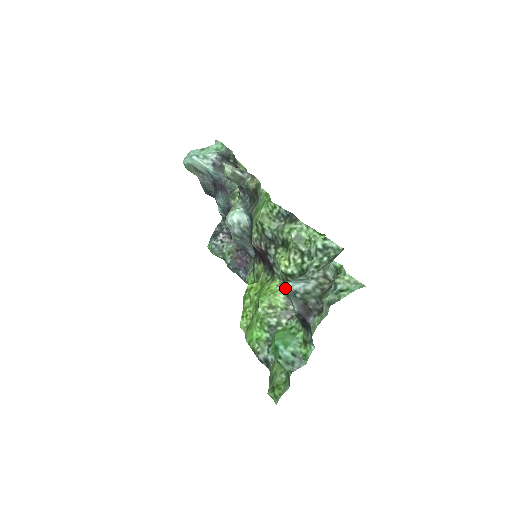
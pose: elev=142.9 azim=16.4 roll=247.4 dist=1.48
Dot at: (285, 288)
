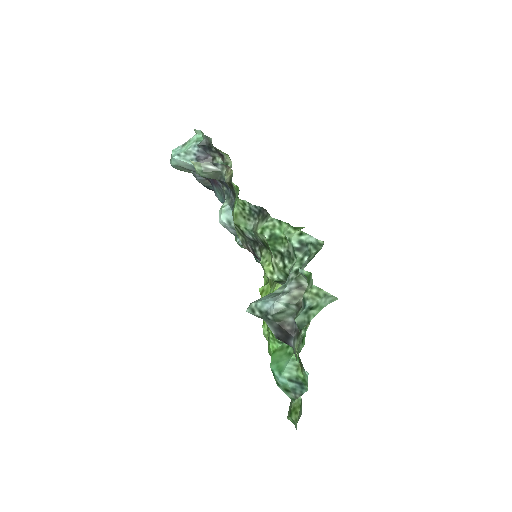
Dot at: (255, 310)
